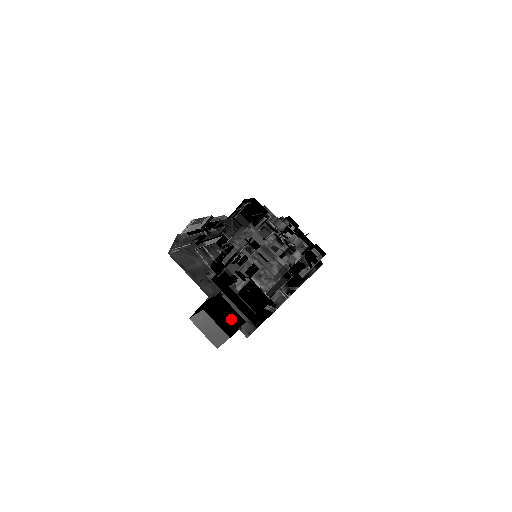
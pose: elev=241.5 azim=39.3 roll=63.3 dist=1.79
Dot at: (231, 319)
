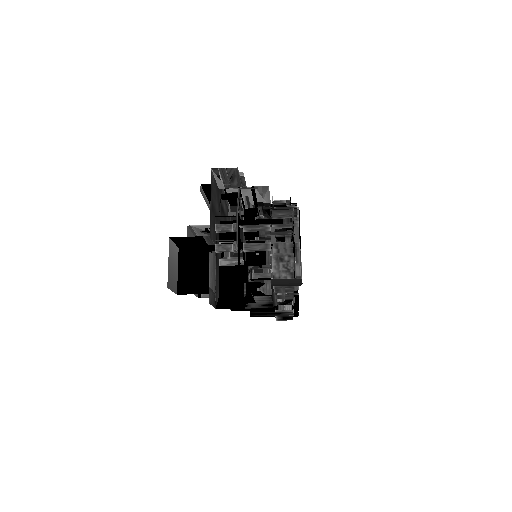
Dot at: (197, 279)
